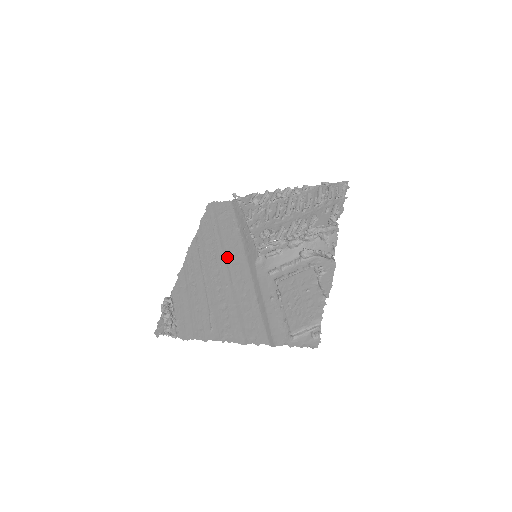
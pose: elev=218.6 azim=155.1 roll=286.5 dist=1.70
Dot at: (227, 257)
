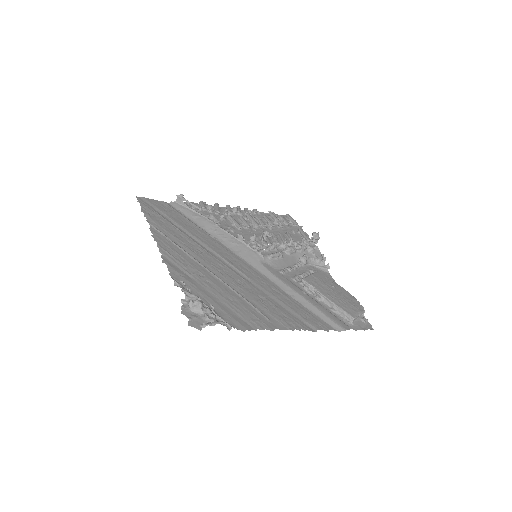
Dot at: (218, 253)
